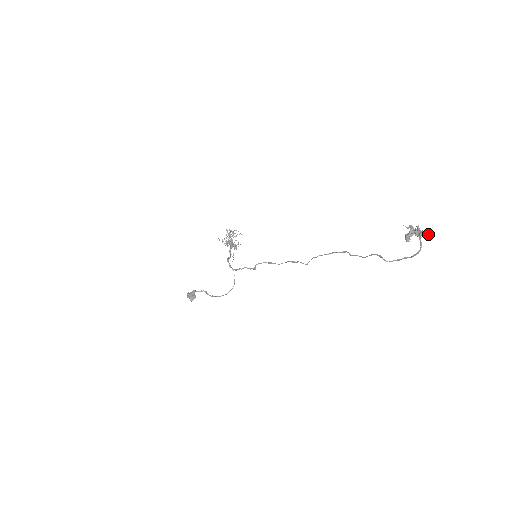
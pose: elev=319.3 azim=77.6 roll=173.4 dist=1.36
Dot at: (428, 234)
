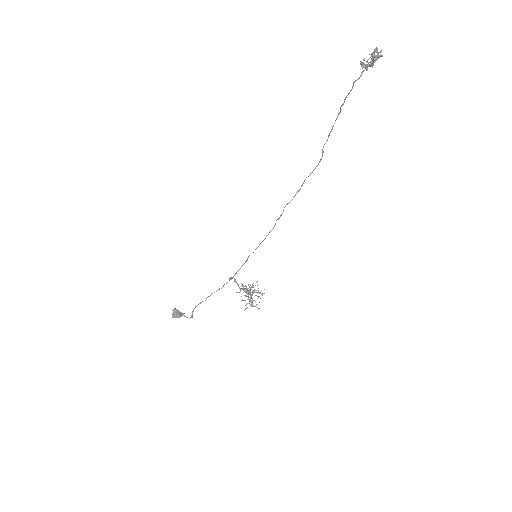
Dot at: occluded
